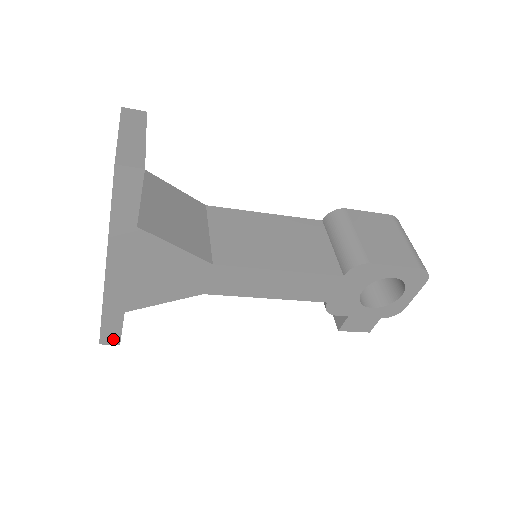
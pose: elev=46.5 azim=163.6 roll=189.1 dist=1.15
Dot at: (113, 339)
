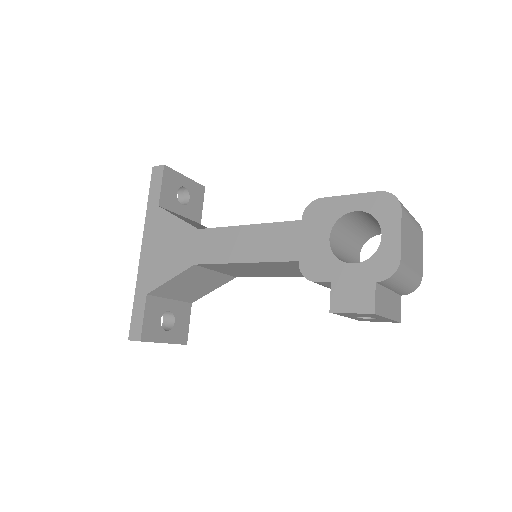
Dot at: (137, 333)
